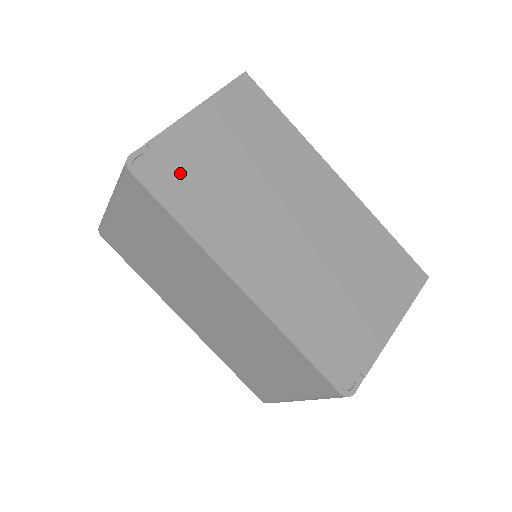
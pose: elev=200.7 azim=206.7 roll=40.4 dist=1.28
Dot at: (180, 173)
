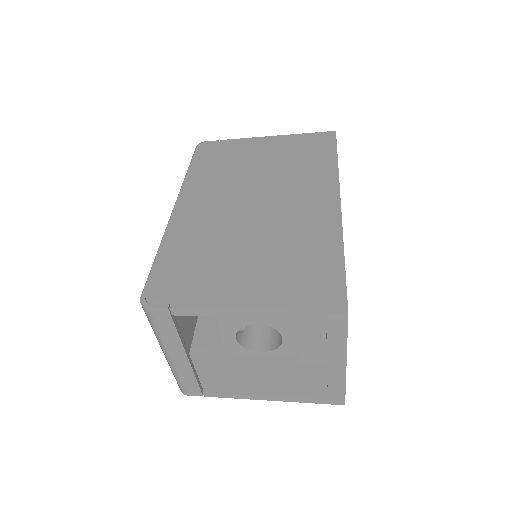
Dot at: (220, 155)
